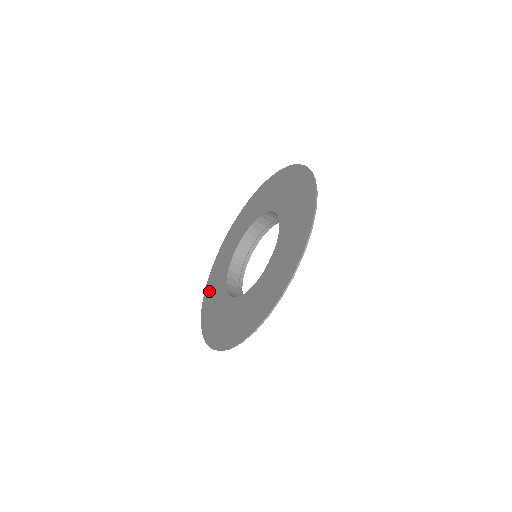
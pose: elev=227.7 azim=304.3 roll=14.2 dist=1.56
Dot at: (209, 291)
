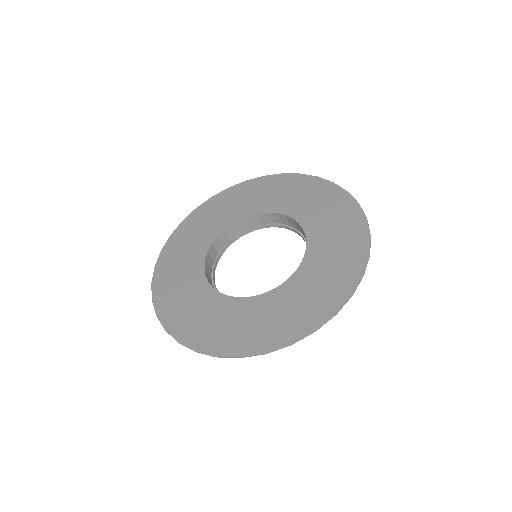
Dot at: (177, 316)
